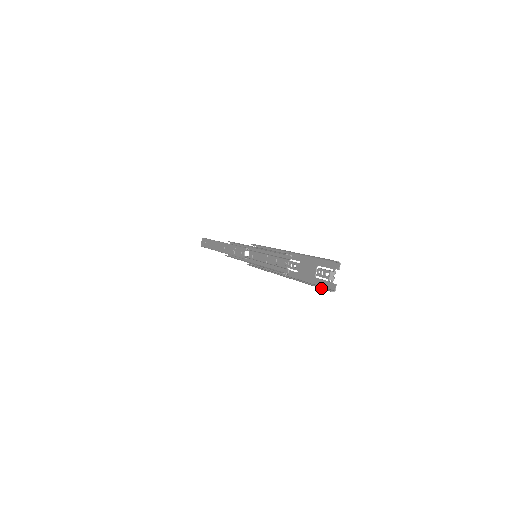
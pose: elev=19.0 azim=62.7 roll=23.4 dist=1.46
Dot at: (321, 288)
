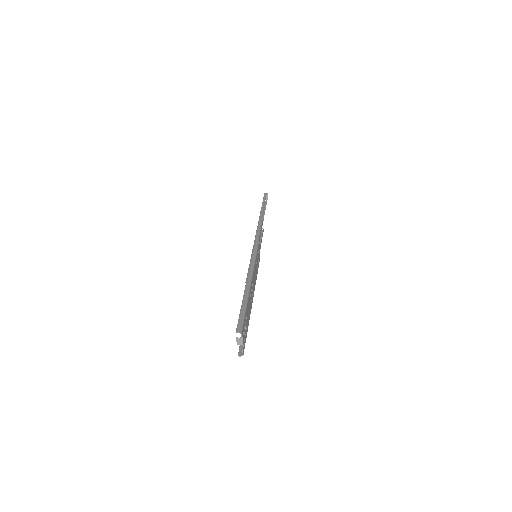
Dot at: (240, 345)
